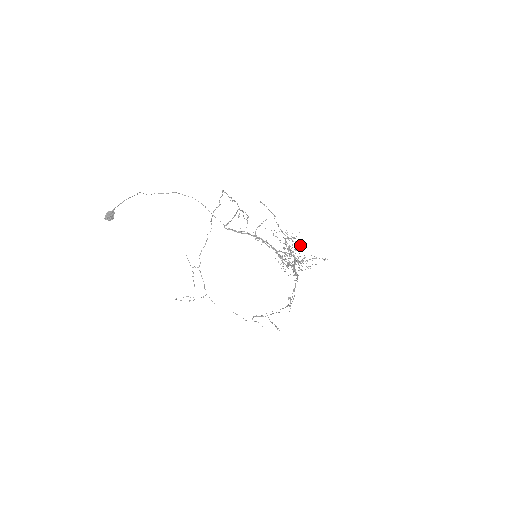
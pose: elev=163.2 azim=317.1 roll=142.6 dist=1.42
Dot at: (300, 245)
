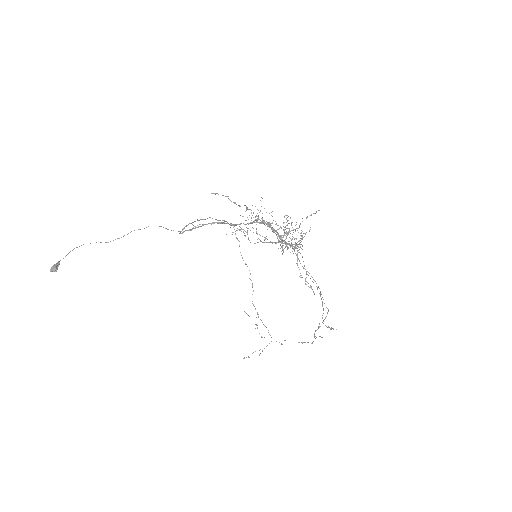
Dot at: occluded
